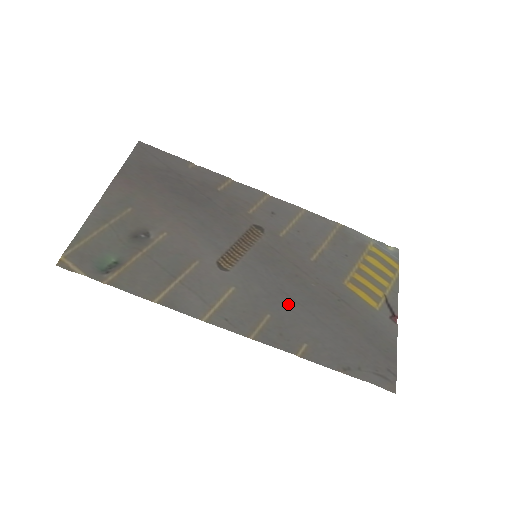
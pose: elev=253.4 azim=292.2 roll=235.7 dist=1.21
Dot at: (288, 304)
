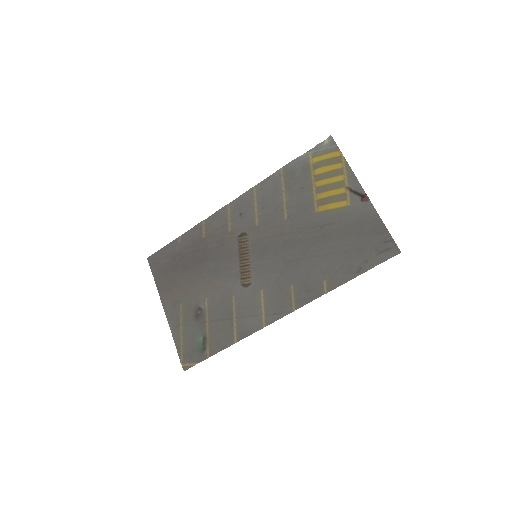
Dot at: (296, 266)
